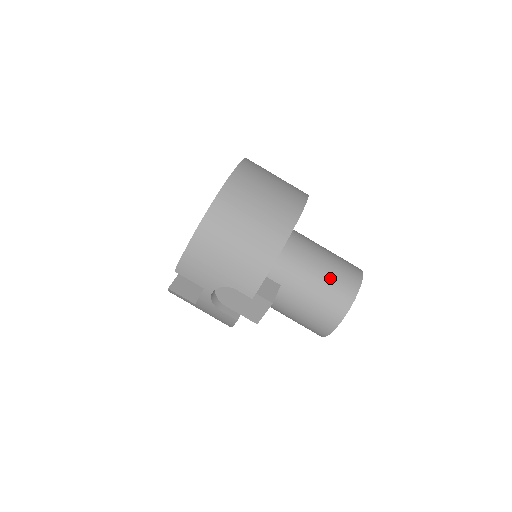
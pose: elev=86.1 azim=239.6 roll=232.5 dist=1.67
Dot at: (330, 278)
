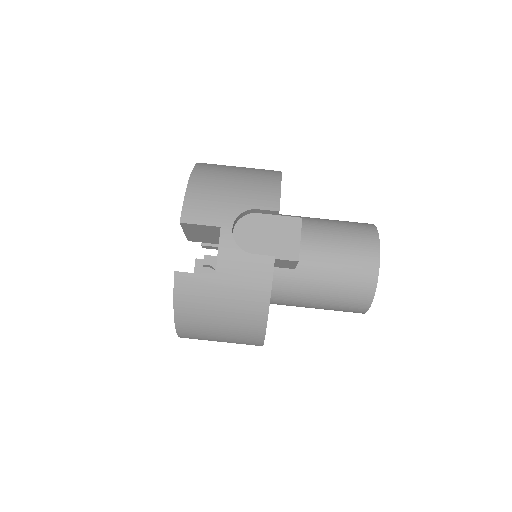
Dot at: (340, 221)
